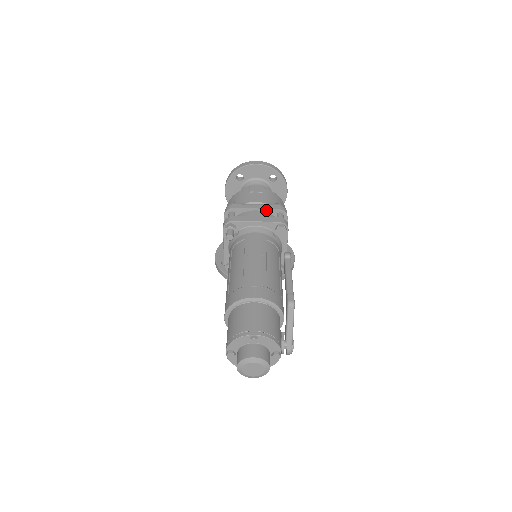
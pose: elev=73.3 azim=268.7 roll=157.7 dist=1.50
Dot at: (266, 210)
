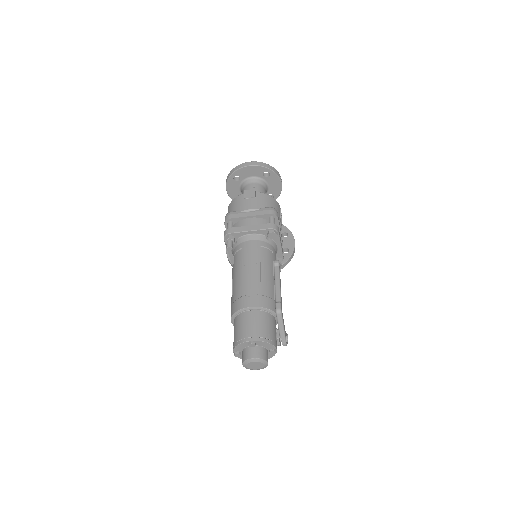
Dot at: (259, 216)
